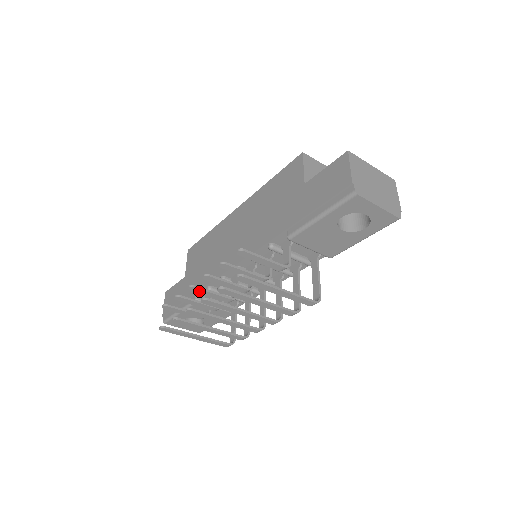
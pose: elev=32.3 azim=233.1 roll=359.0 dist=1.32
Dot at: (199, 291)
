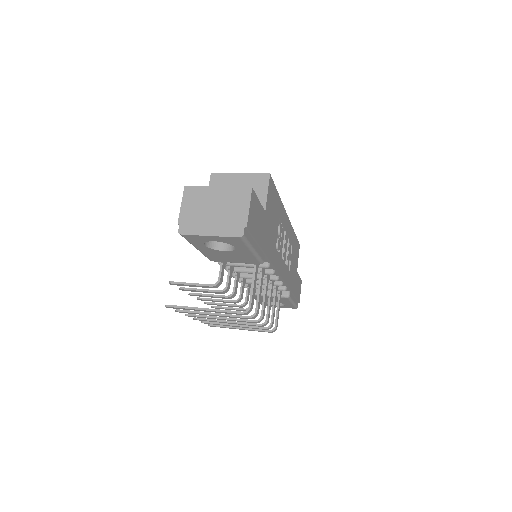
Dot at: (206, 300)
